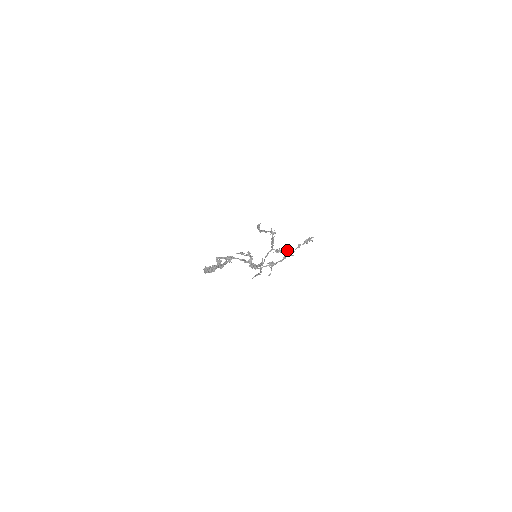
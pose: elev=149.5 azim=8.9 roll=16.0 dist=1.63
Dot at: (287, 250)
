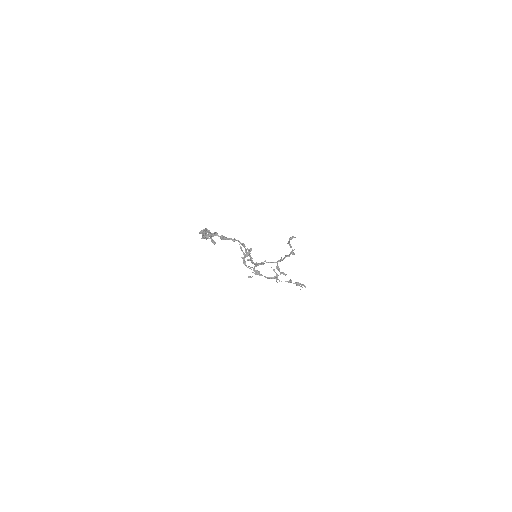
Dot at: (278, 275)
